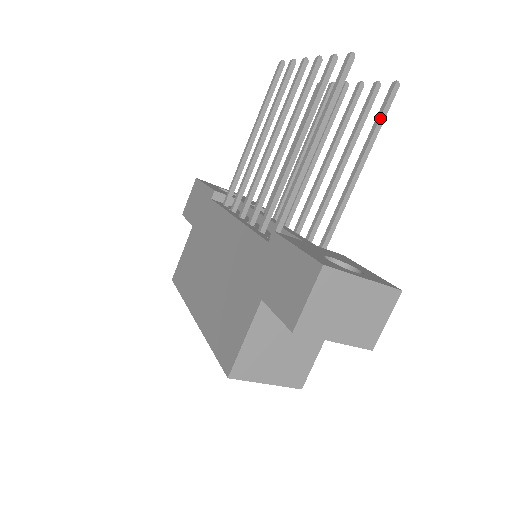
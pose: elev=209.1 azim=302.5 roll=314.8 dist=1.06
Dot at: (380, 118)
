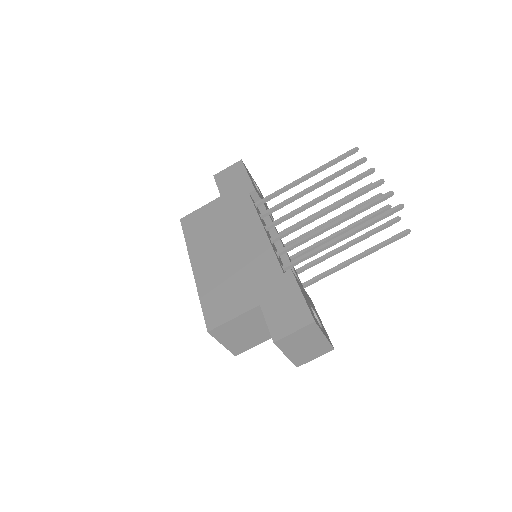
Dot at: (387, 243)
